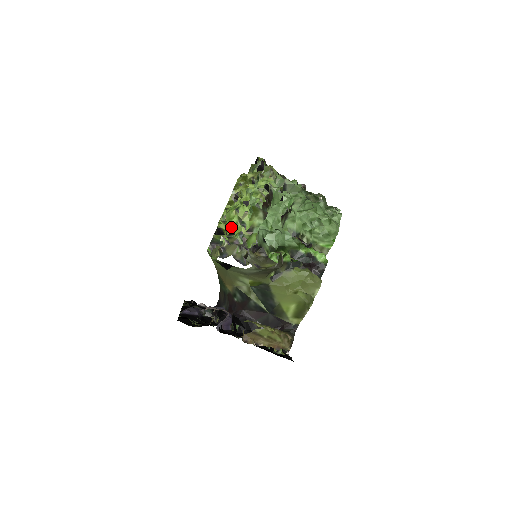
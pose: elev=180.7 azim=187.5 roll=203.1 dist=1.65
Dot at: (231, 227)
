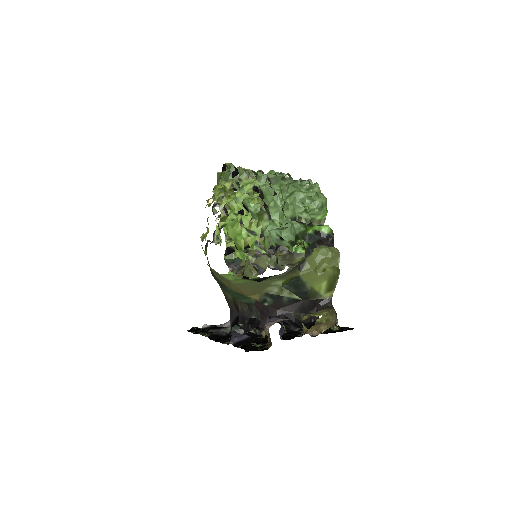
Dot at: (245, 241)
